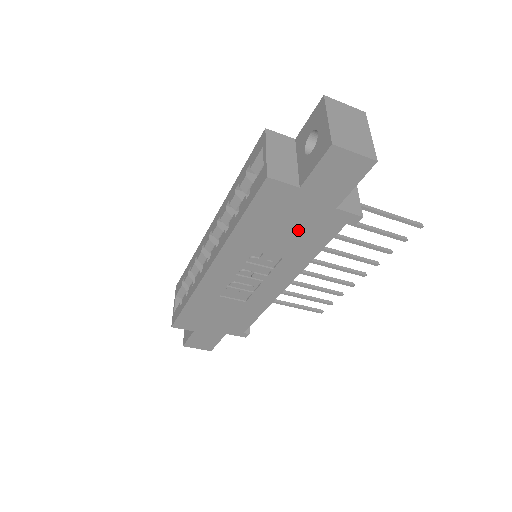
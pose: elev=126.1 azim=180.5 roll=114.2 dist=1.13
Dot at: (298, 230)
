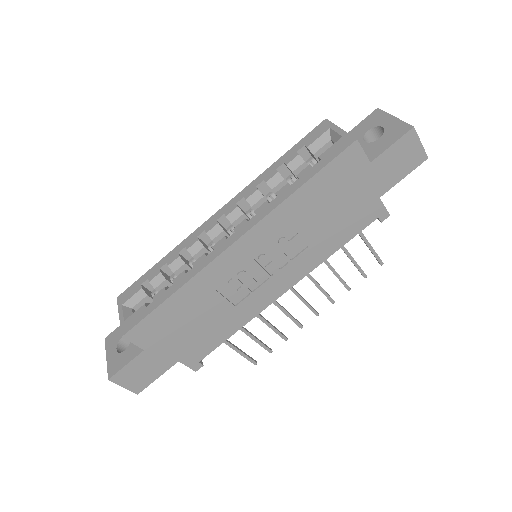
Dot at: (340, 213)
